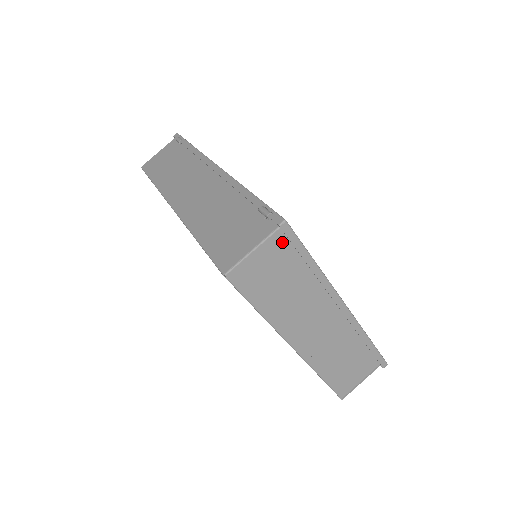
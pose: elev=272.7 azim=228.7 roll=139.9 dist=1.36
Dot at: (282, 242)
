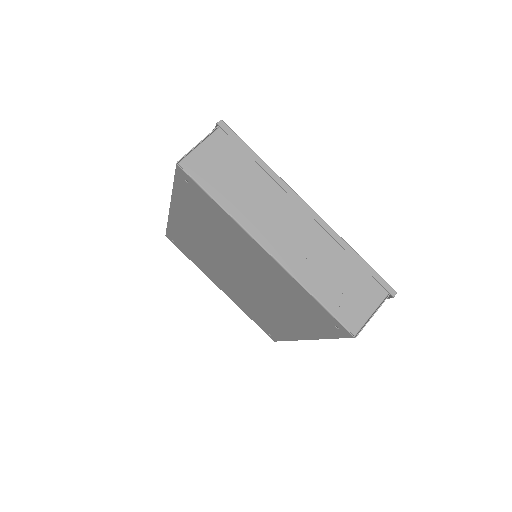
Dot at: (225, 140)
